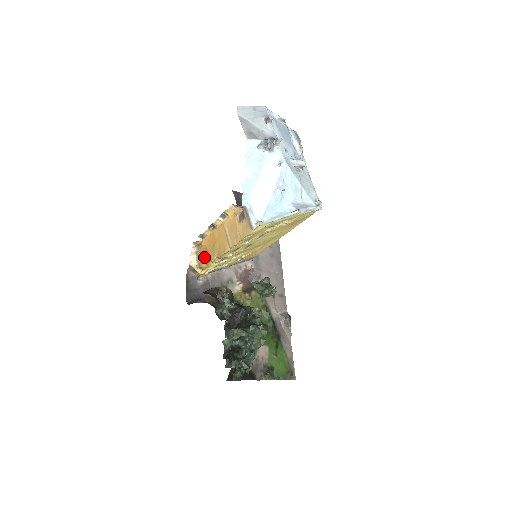
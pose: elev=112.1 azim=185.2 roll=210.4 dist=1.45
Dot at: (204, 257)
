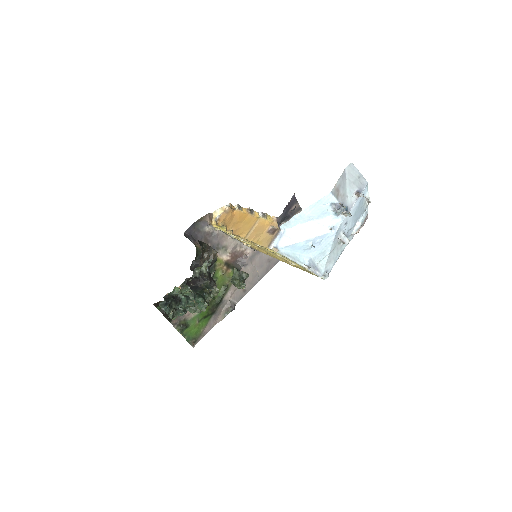
Dot at: (226, 220)
